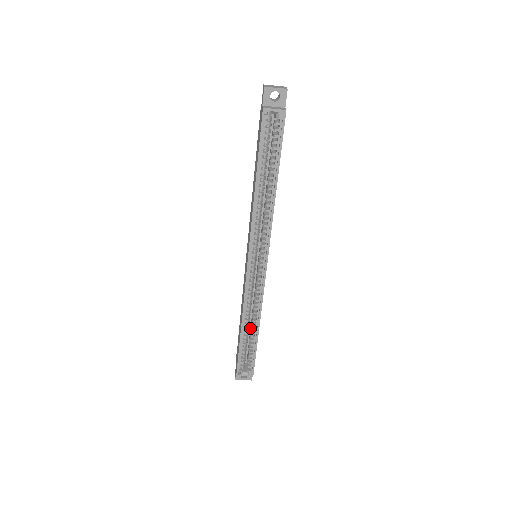
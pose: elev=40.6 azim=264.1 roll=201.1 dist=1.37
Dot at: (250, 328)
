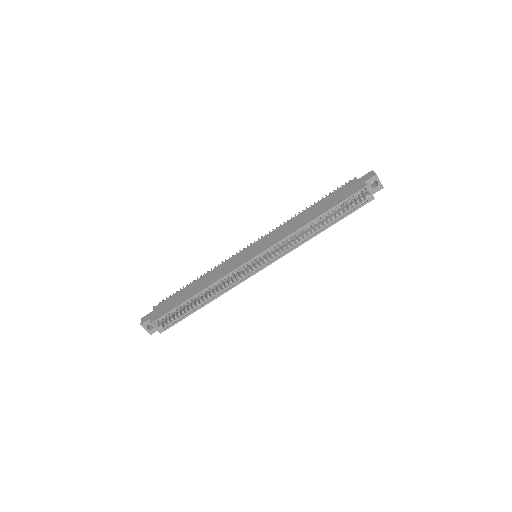
Dot at: occluded
